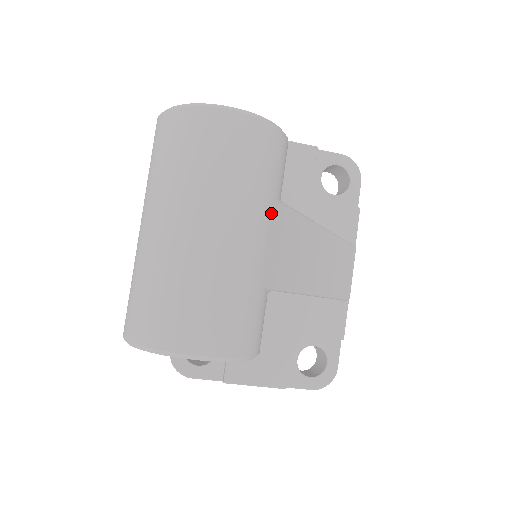
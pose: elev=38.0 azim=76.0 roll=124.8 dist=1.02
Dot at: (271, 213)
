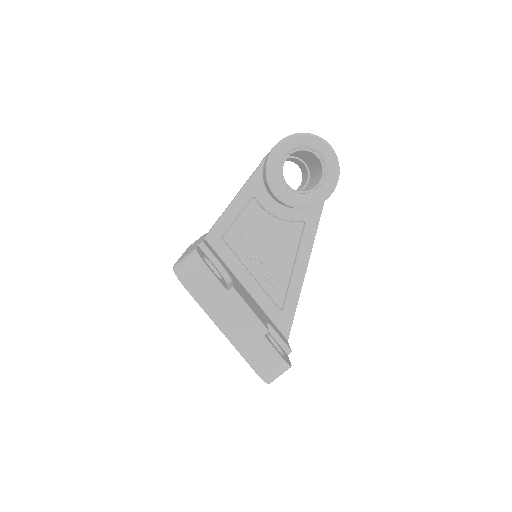
Dot at: occluded
